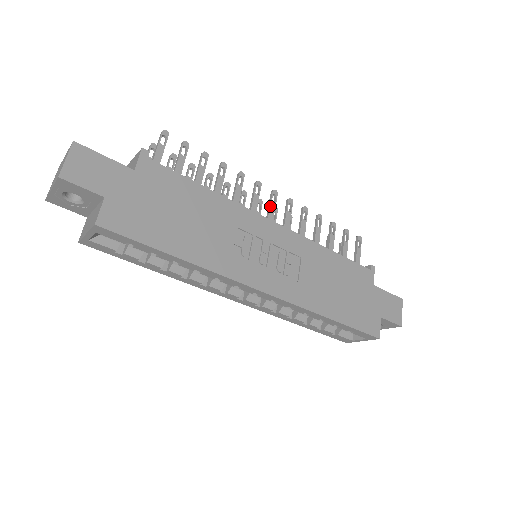
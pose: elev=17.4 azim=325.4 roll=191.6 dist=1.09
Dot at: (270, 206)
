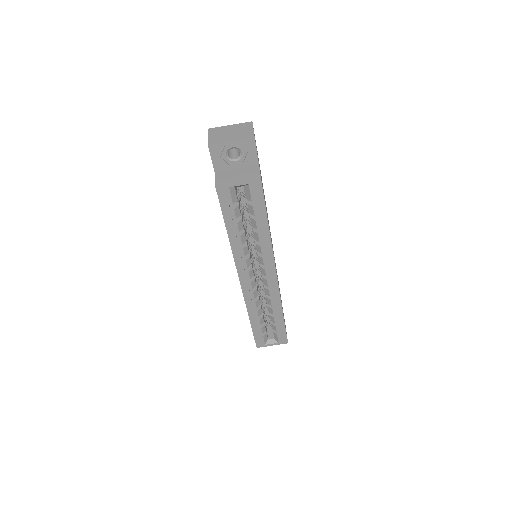
Dot at: occluded
